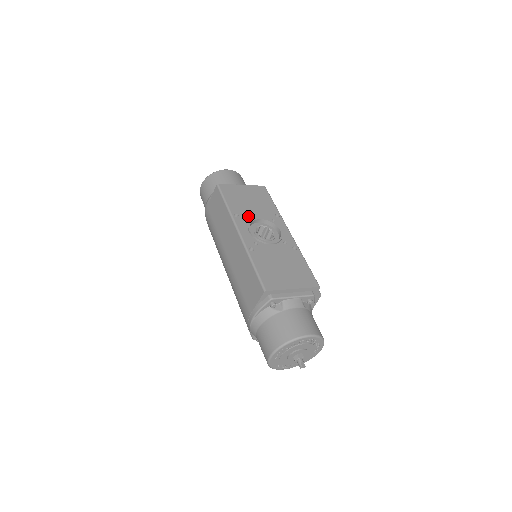
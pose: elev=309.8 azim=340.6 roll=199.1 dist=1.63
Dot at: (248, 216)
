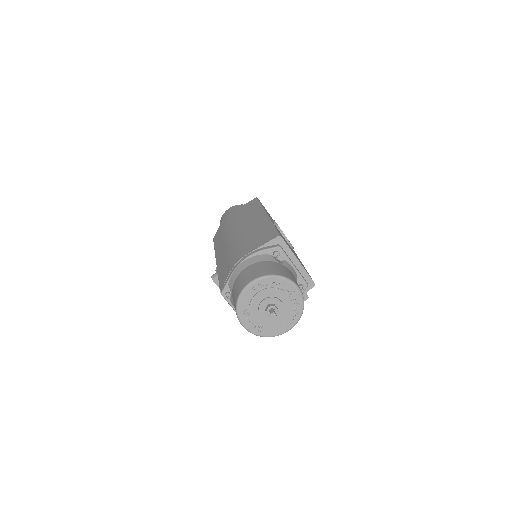
Dot at: occluded
